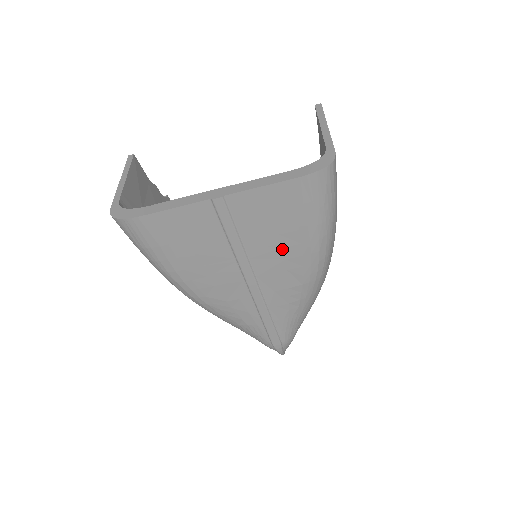
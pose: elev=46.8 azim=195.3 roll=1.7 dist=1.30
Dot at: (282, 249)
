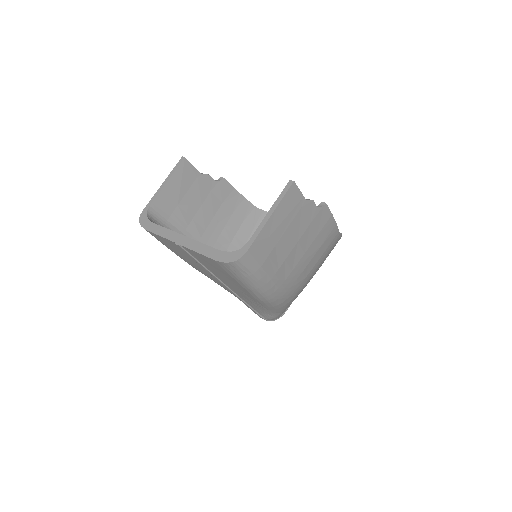
Dot at: (230, 282)
